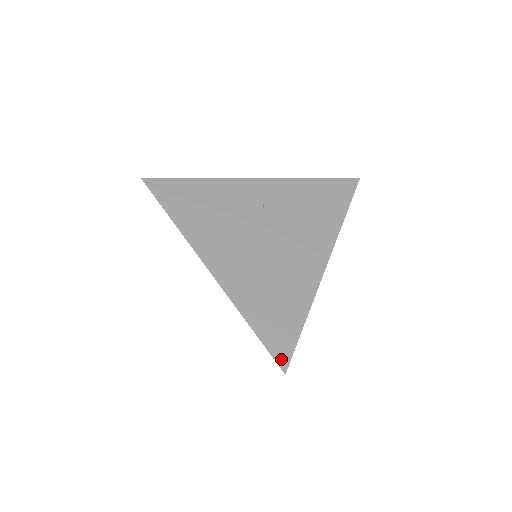
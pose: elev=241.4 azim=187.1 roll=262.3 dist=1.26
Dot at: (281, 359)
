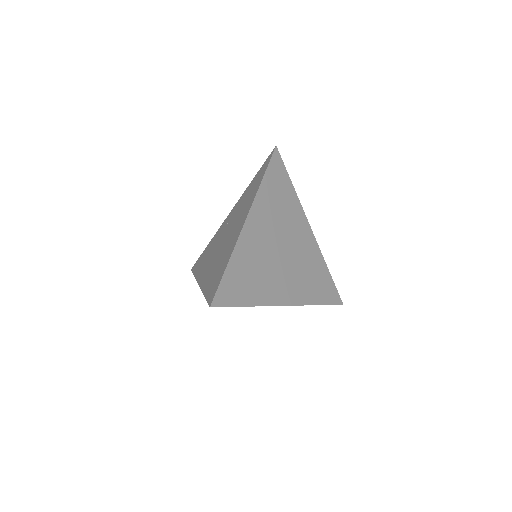
Dot at: (211, 300)
